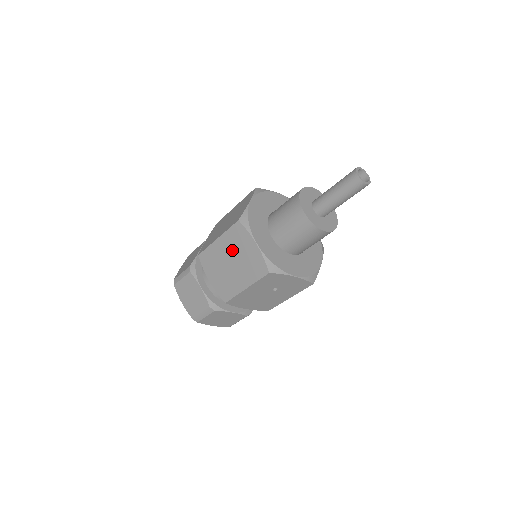
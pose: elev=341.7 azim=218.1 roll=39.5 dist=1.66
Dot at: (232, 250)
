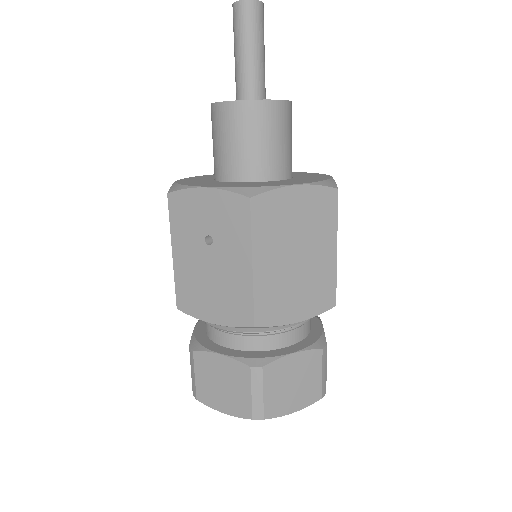
Dot at: occluded
